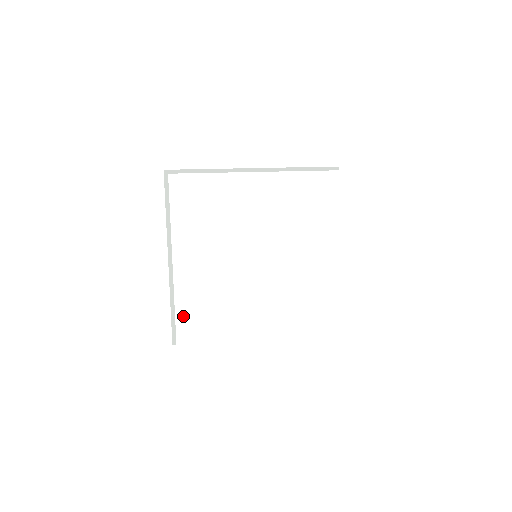
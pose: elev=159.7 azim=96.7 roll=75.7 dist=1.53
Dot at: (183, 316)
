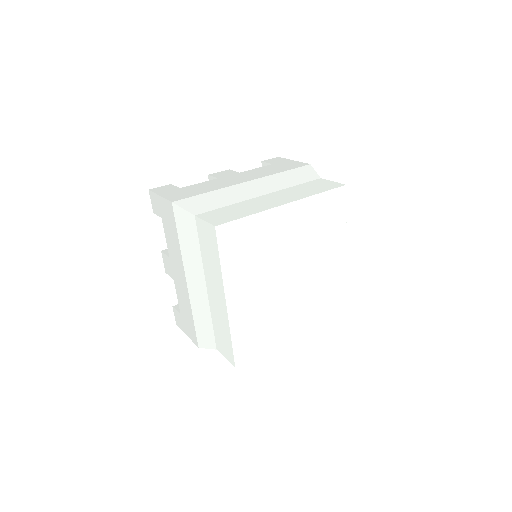
Dot at: (237, 336)
